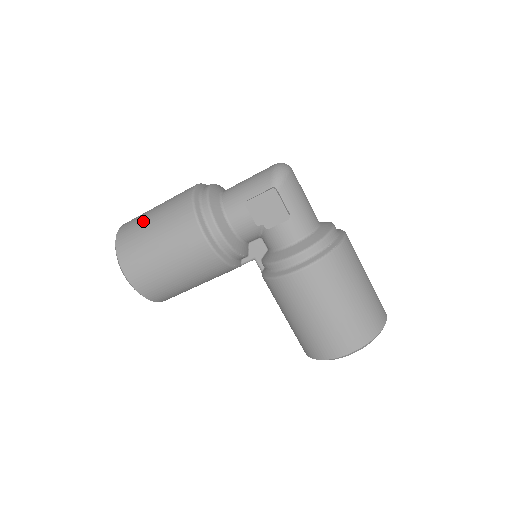
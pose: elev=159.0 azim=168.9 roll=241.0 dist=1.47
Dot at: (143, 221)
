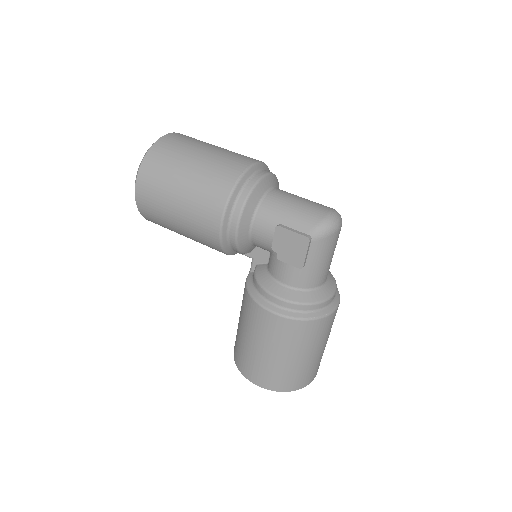
Dot at: (184, 156)
